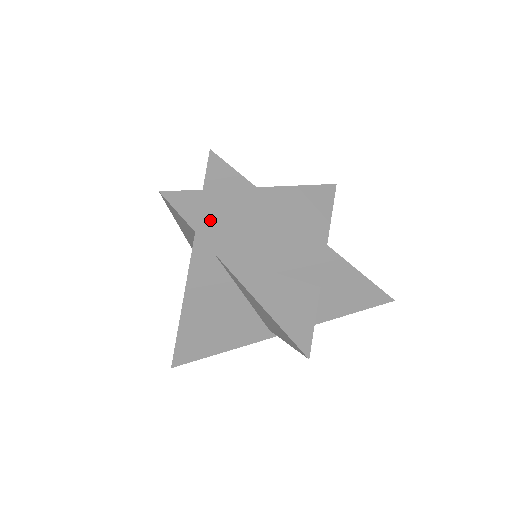
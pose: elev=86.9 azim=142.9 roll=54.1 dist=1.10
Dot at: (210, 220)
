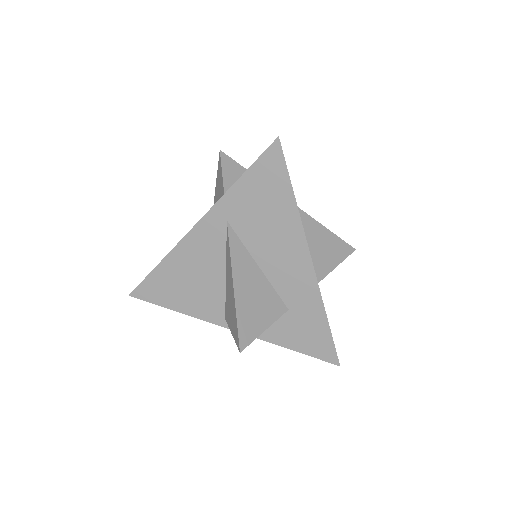
Dot at: (242, 192)
